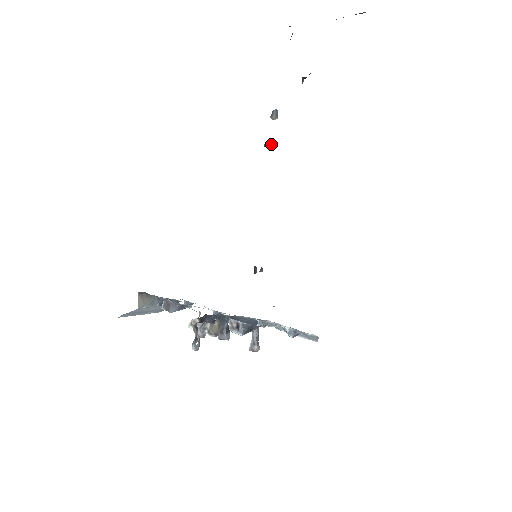
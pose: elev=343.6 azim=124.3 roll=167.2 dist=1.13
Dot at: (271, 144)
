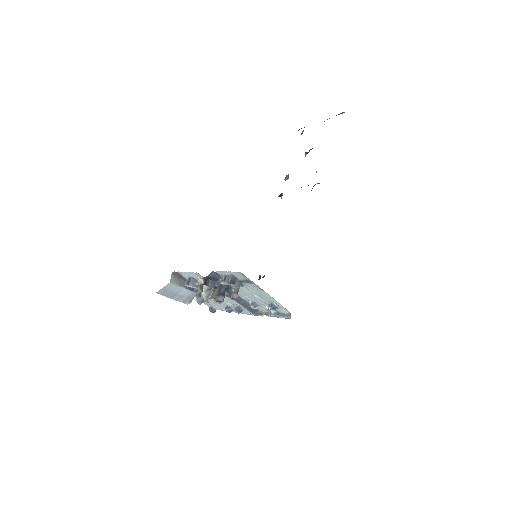
Dot at: (282, 195)
